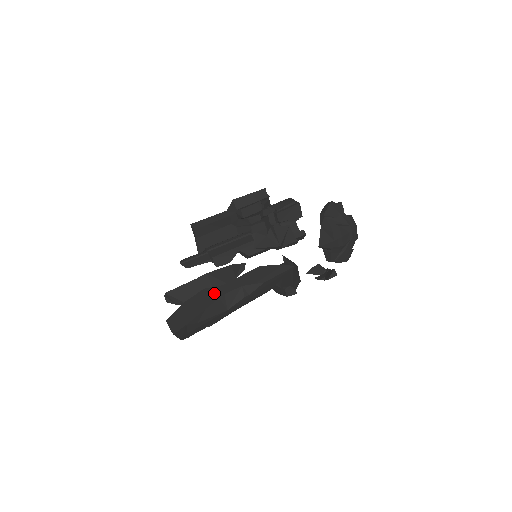
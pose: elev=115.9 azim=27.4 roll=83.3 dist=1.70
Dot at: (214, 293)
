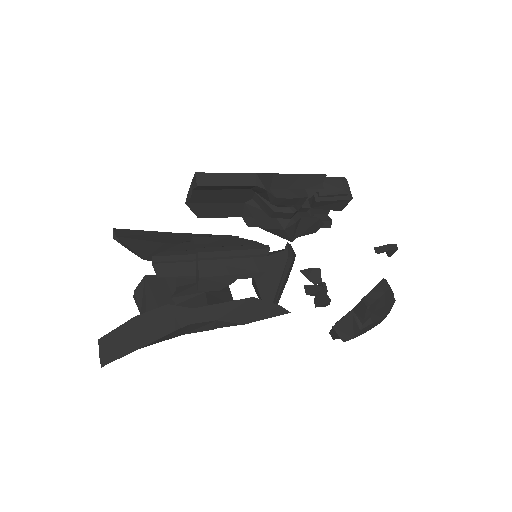
Dot at: (178, 317)
